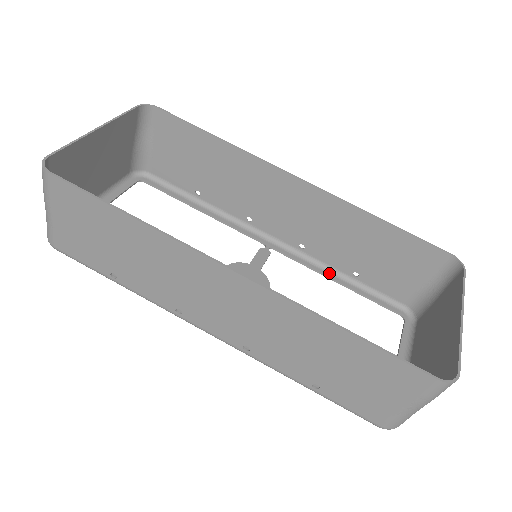
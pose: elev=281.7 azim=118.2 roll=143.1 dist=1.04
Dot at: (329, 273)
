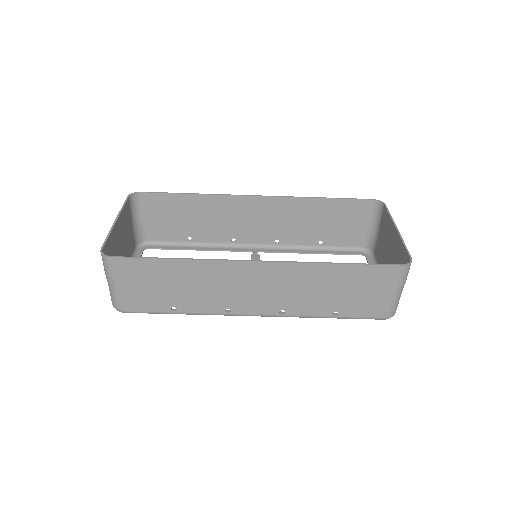
Dot at: (303, 250)
